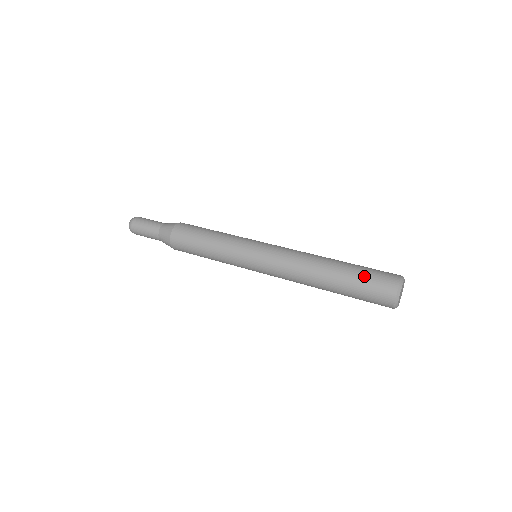
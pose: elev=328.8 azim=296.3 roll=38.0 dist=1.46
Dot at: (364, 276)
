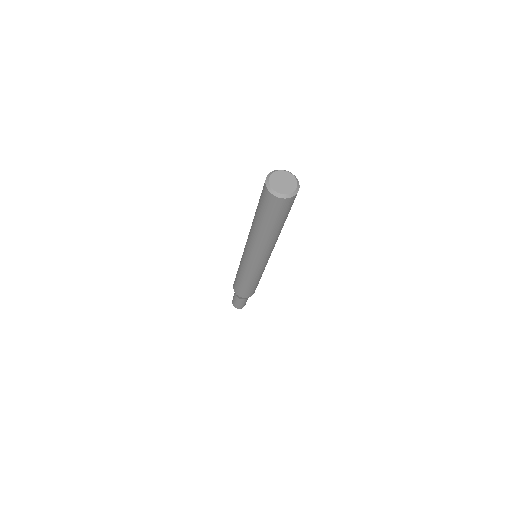
Dot at: occluded
